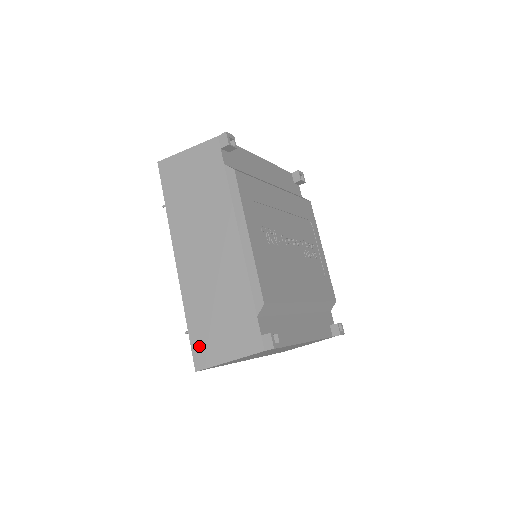
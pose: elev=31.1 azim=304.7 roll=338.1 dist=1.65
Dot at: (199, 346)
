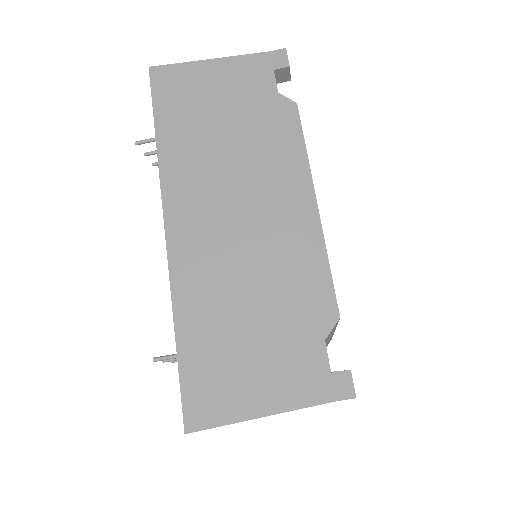
Dot at: (199, 385)
